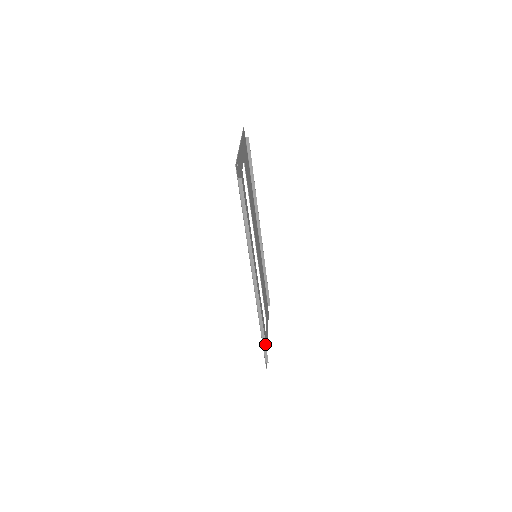
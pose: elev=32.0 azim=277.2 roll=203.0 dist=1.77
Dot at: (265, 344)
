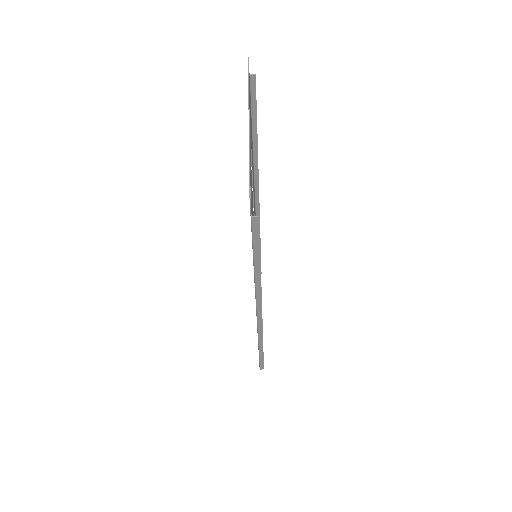
Dot at: (263, 358)
